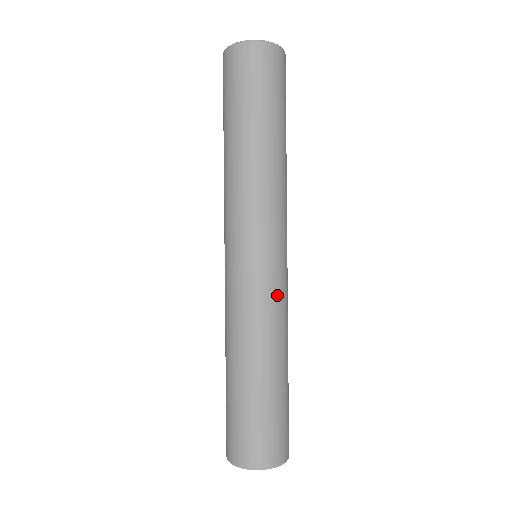
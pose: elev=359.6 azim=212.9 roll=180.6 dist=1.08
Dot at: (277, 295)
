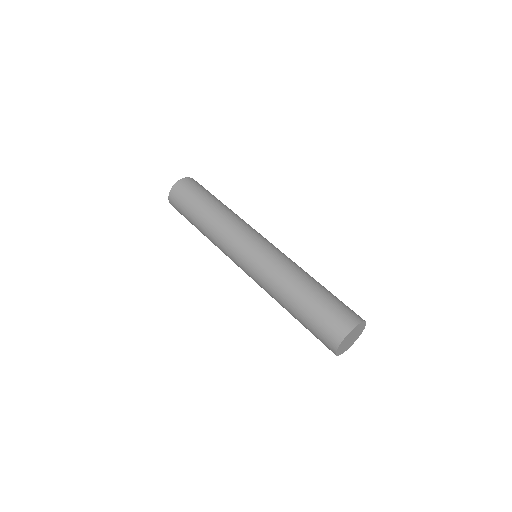
Dot at: (281, 253)
